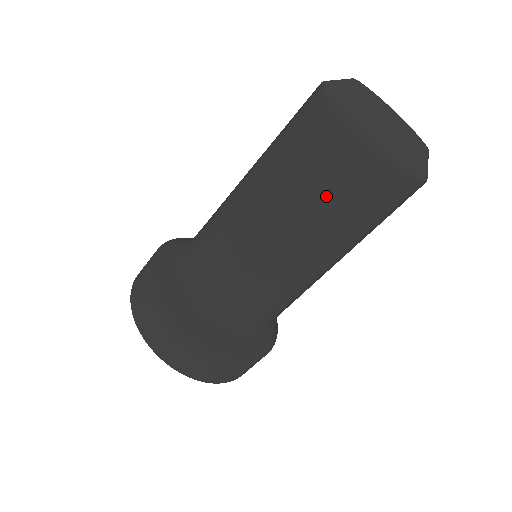
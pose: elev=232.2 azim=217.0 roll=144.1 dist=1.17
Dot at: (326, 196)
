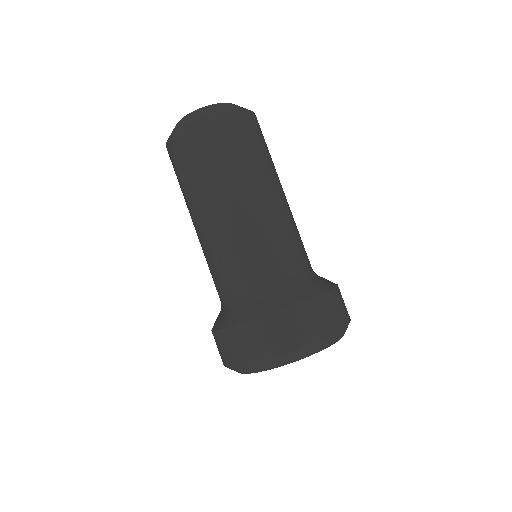
Dot at: (197, 168)
